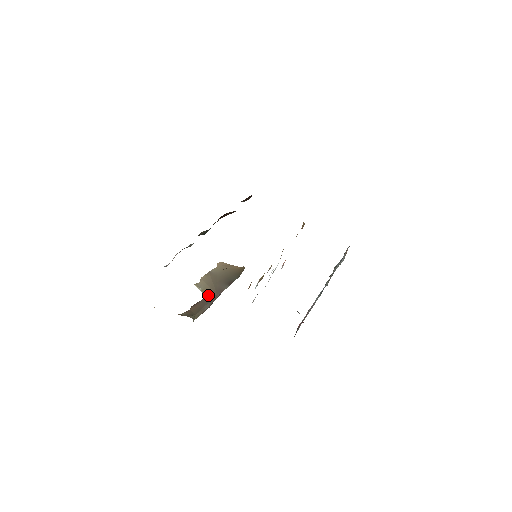
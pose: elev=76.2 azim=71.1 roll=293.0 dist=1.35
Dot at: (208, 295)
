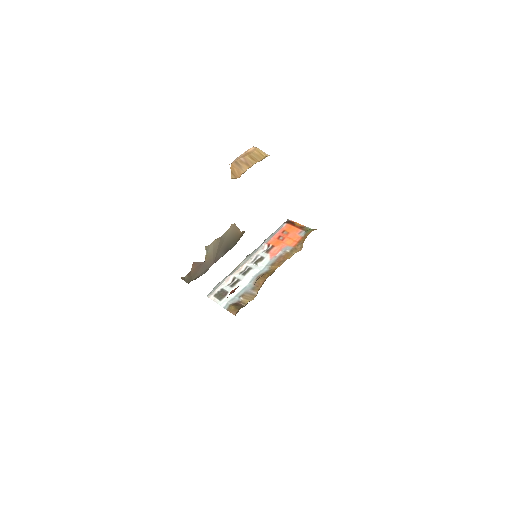
Dot at: (208, 261)
